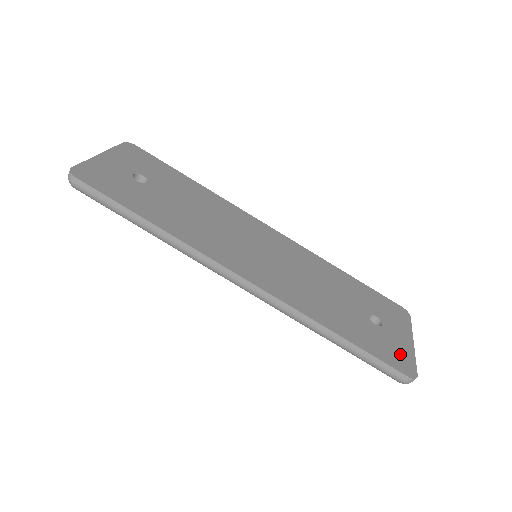
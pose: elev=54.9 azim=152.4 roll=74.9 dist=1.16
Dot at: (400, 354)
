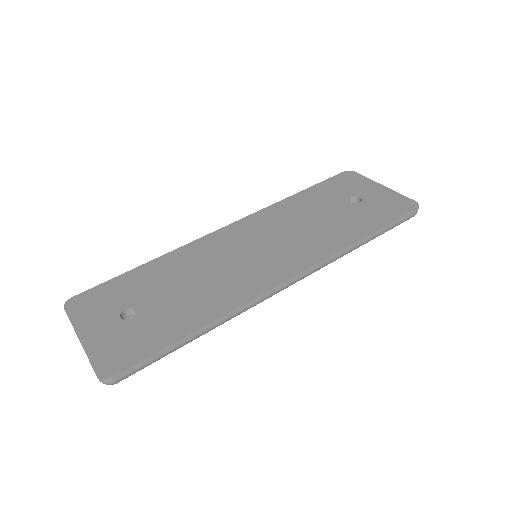
Dot at: (393, 202)
